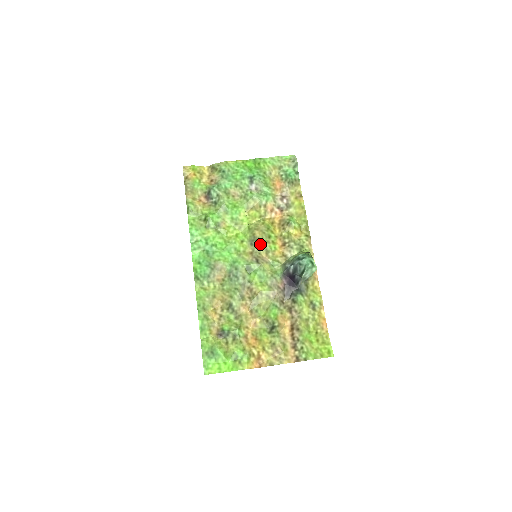
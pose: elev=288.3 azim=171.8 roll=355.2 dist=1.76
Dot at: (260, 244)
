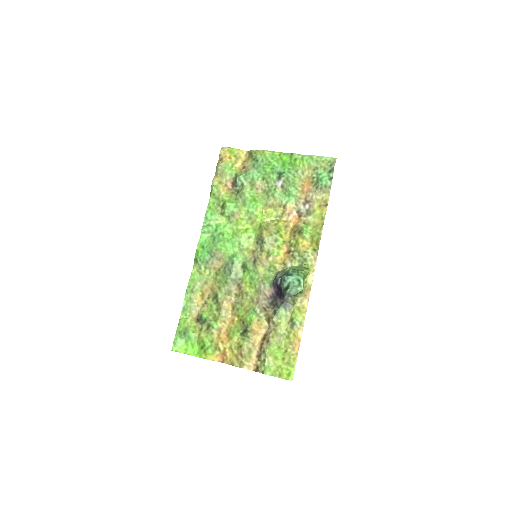
Dot at: (264, 245)
